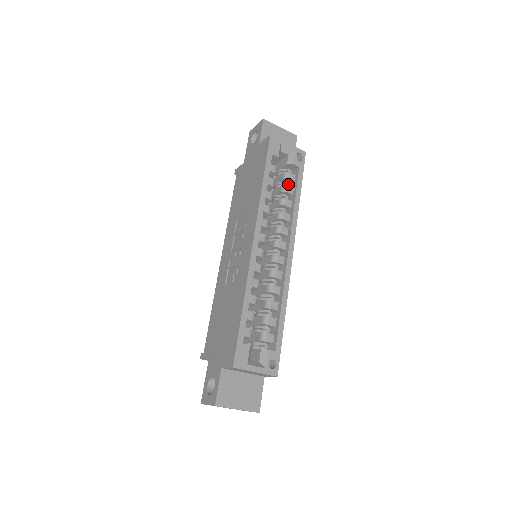
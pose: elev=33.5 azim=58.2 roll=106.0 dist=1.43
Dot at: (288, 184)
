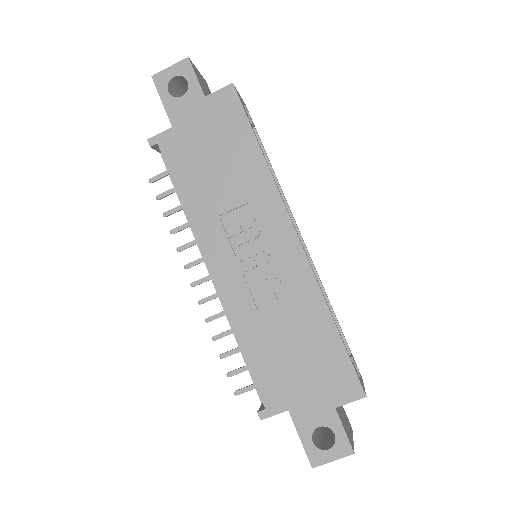
Dot at: occluded
